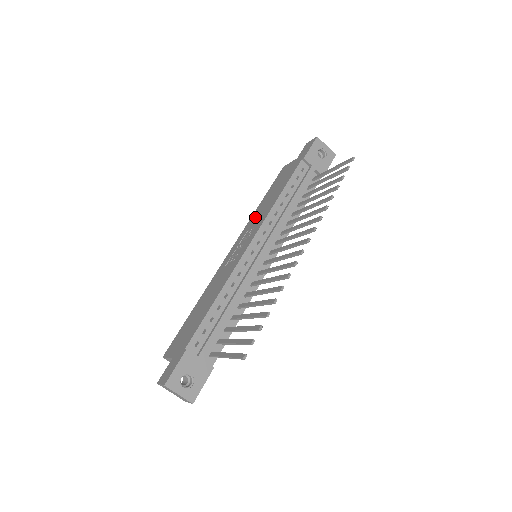
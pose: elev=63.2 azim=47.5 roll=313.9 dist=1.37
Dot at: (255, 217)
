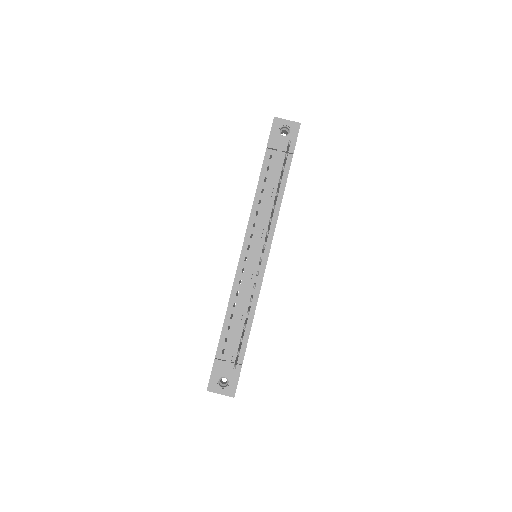
Dot at: occluded
